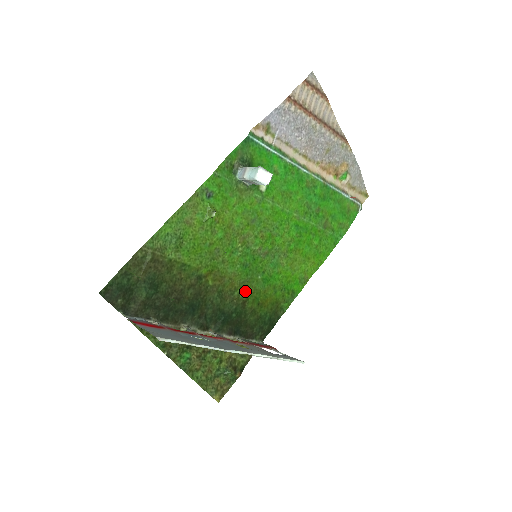
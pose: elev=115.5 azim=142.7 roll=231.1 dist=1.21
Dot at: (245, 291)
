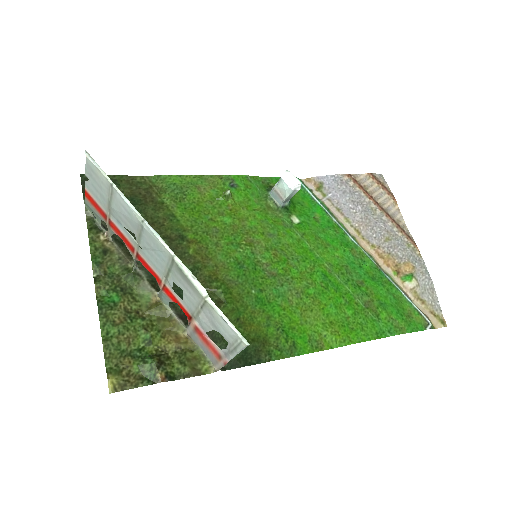
Dot at: (227, 291)
